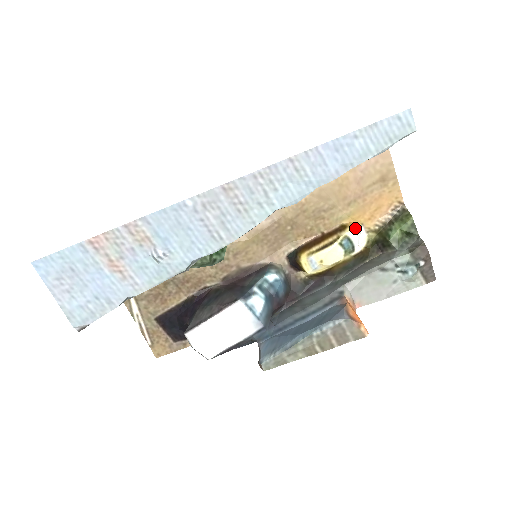
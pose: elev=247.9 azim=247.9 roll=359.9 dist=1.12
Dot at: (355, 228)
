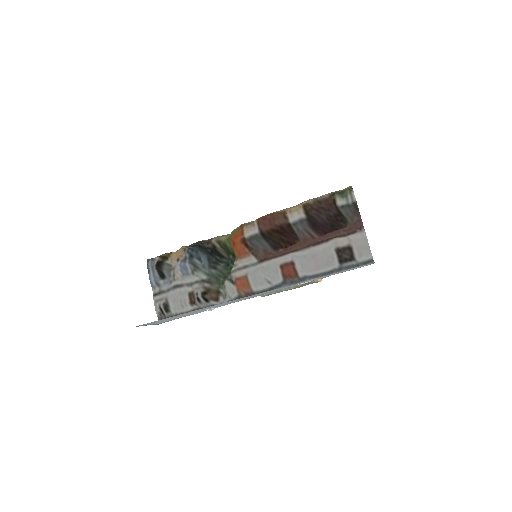
Dot at: occluded
